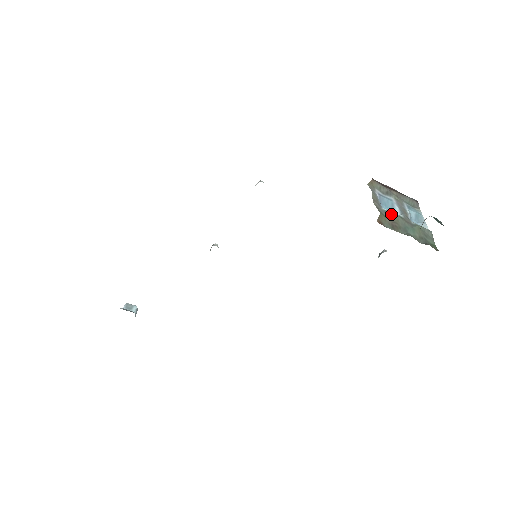
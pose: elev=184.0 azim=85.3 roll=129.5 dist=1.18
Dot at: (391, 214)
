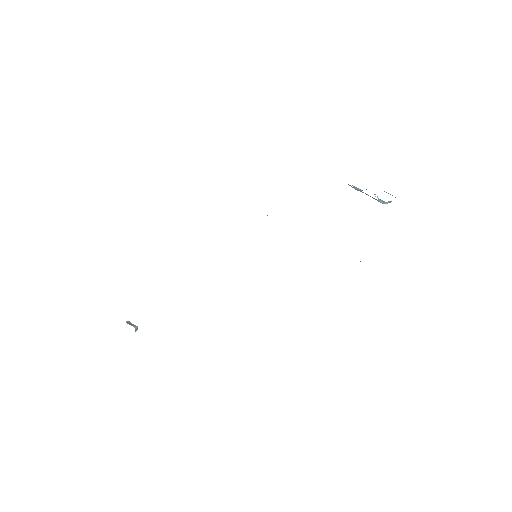
Dot at: occluded
